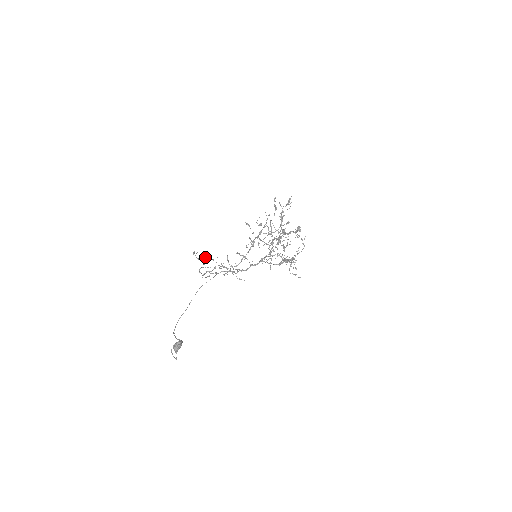
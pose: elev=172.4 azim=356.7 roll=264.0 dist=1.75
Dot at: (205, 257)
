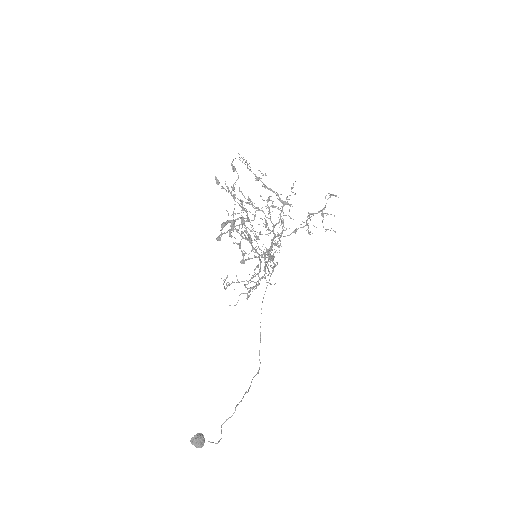
Dot at: (228, 282)
